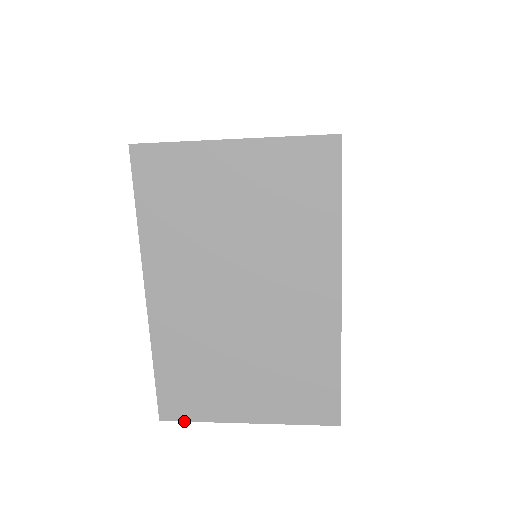
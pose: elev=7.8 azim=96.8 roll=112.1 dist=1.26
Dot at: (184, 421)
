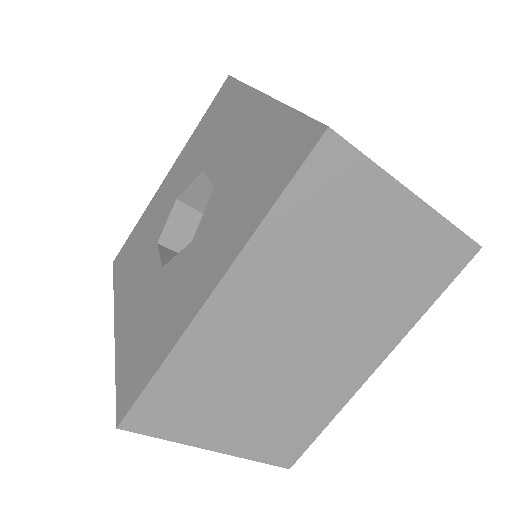
Dot at: (356, 148)
